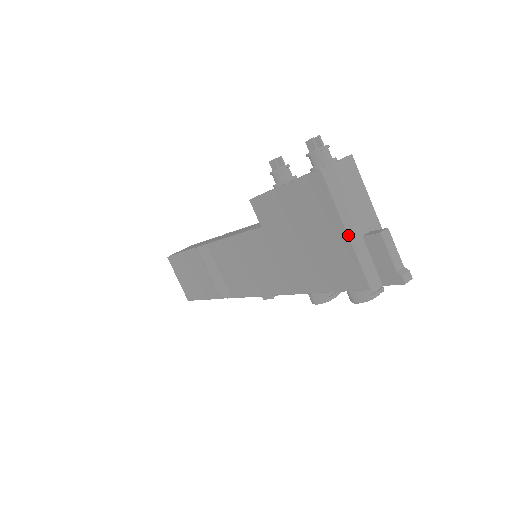
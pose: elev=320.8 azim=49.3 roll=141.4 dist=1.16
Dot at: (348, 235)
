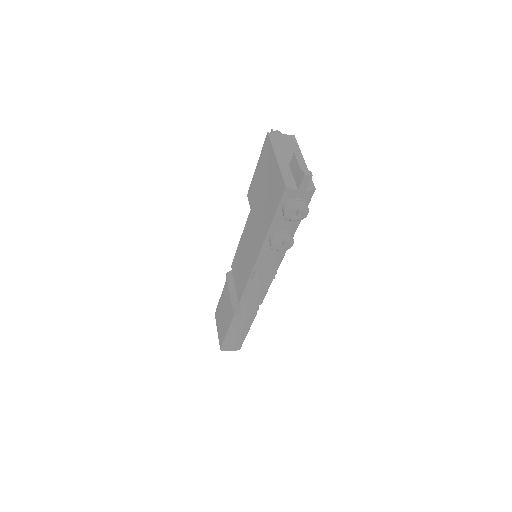
Dot at: (277, 160)
